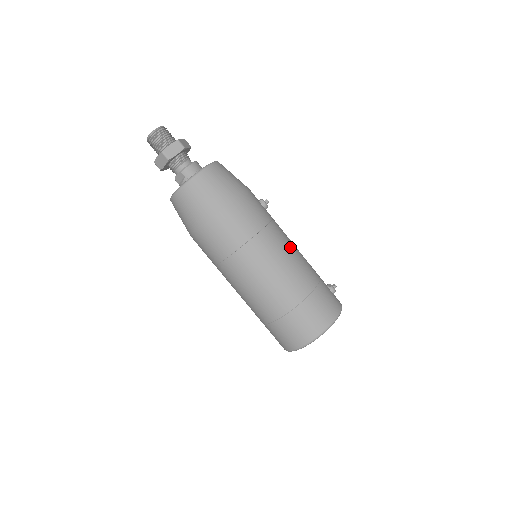
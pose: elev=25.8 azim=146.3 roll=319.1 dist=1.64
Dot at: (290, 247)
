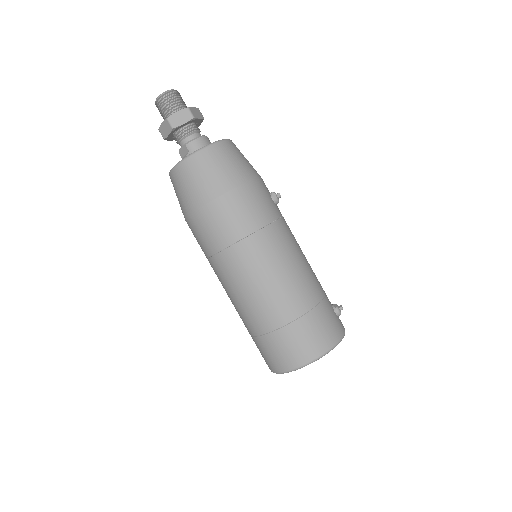
Dot at: (295, 253)
